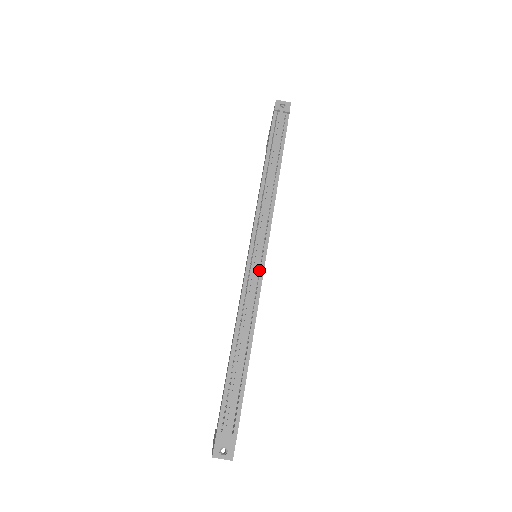
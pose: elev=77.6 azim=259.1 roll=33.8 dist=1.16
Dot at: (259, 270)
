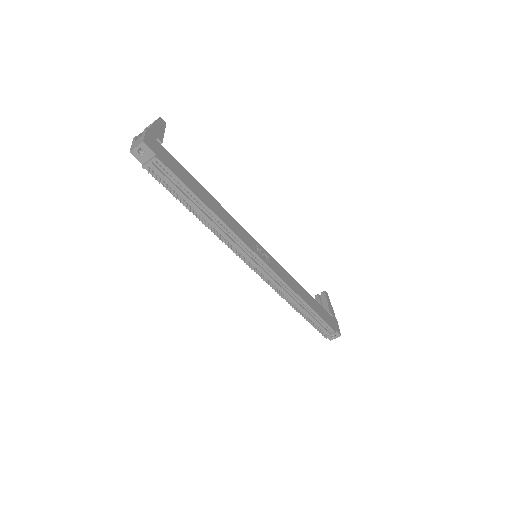
Dot at: occluded
